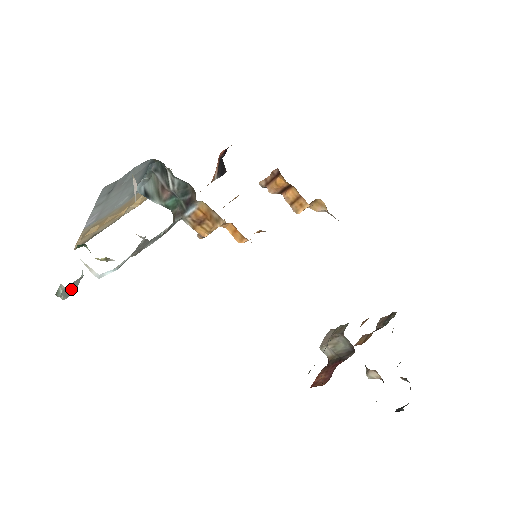
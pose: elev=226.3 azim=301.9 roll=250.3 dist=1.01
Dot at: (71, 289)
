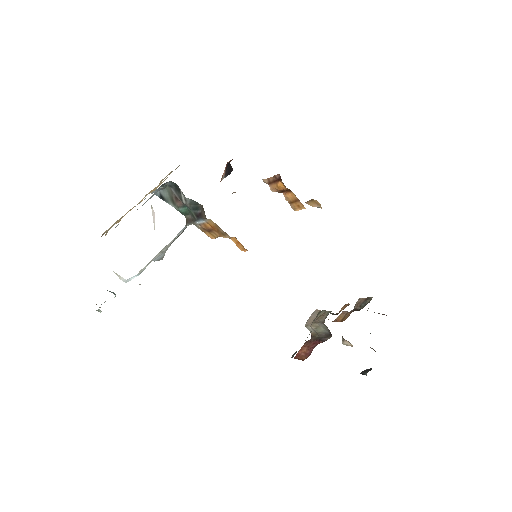
Dot at: occluded
